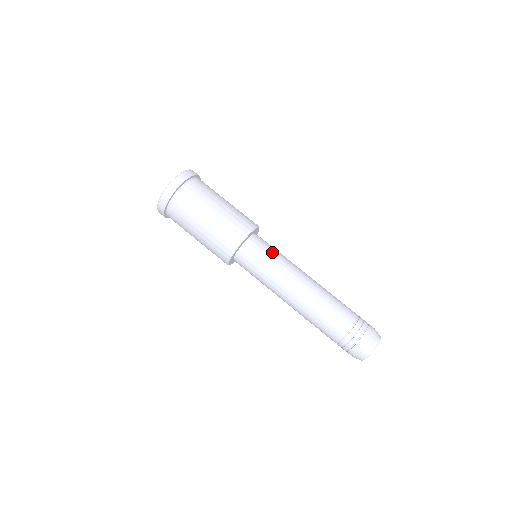
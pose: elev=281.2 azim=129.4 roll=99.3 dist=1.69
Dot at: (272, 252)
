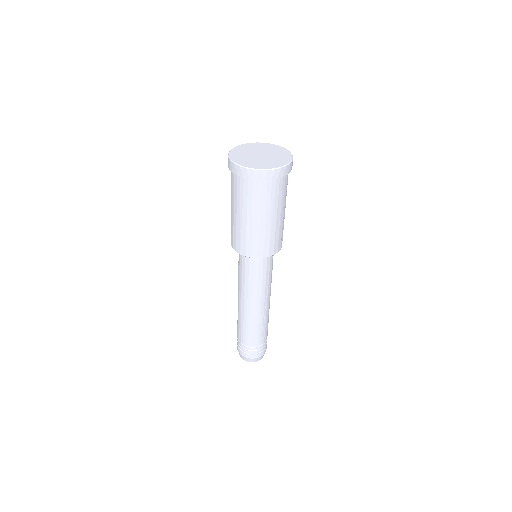
Dot at: (259, 276)
